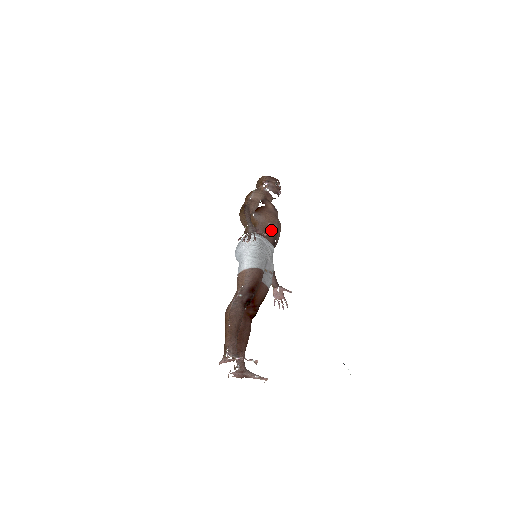
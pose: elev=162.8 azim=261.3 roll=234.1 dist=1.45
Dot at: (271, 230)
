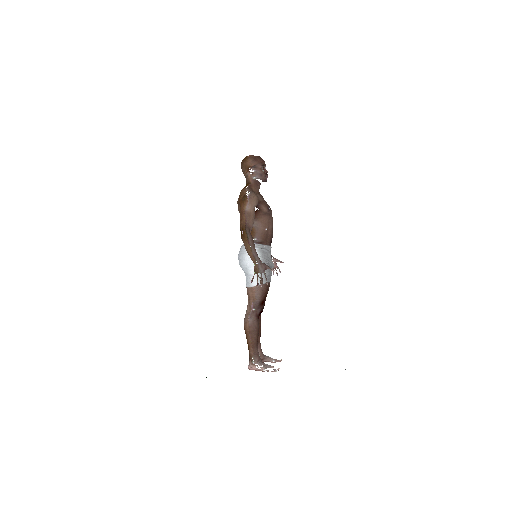
Dot at: (268, 233)
